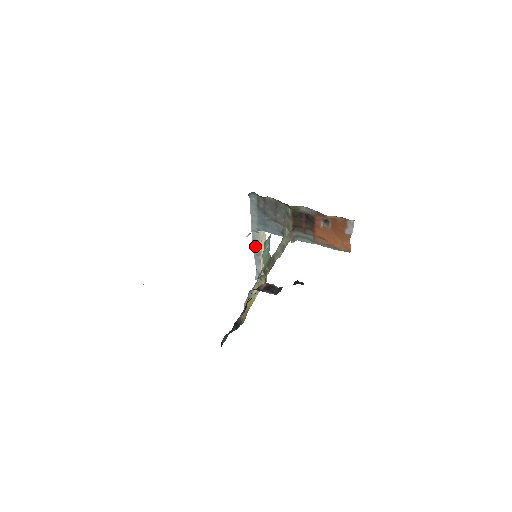
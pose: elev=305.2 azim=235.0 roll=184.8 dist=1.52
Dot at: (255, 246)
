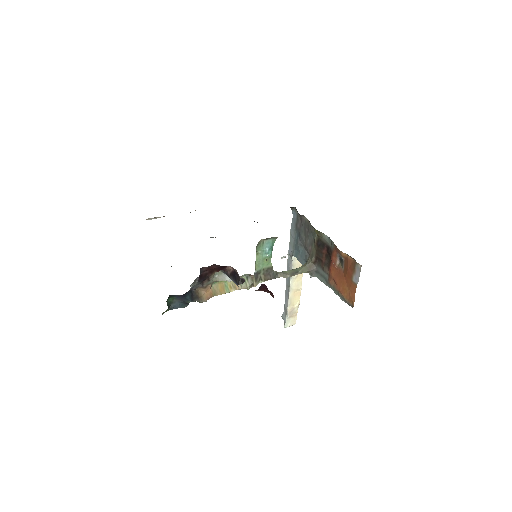
Dot at: occluded
